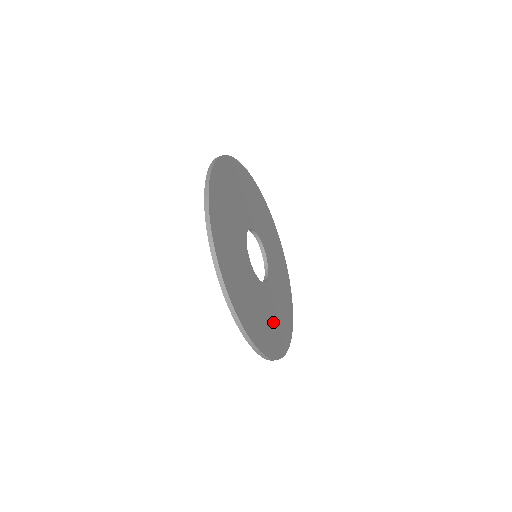
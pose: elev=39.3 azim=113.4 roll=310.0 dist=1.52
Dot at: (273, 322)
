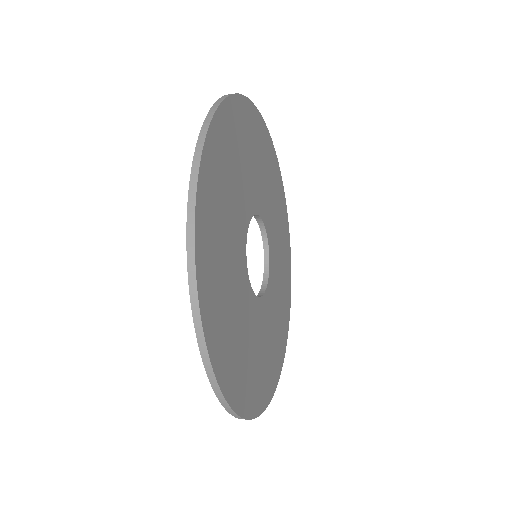
Dot at: (280, 302)
